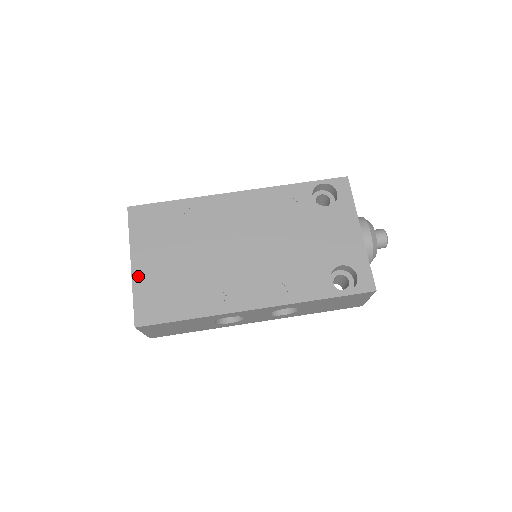
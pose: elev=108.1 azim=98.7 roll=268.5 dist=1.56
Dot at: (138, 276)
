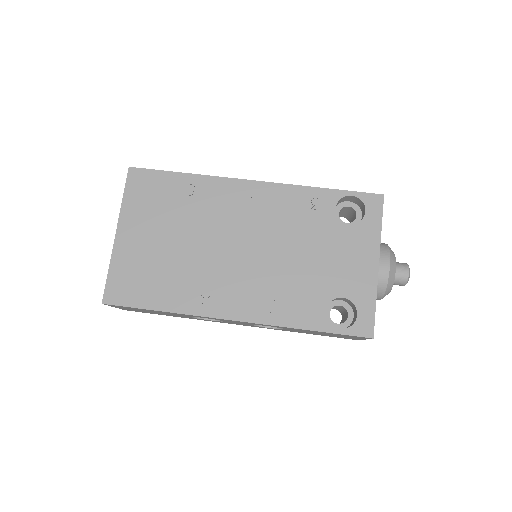
Dot at: (120, 248)
